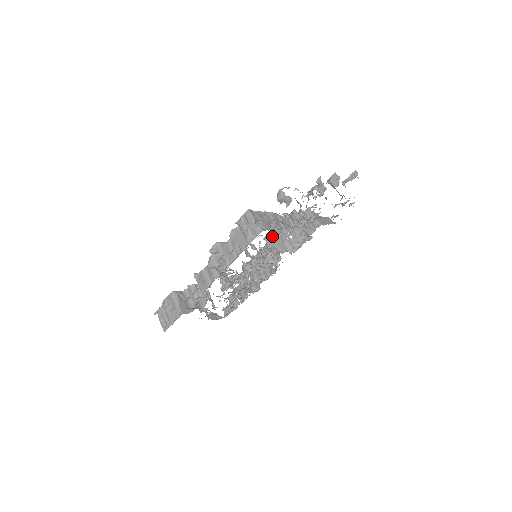
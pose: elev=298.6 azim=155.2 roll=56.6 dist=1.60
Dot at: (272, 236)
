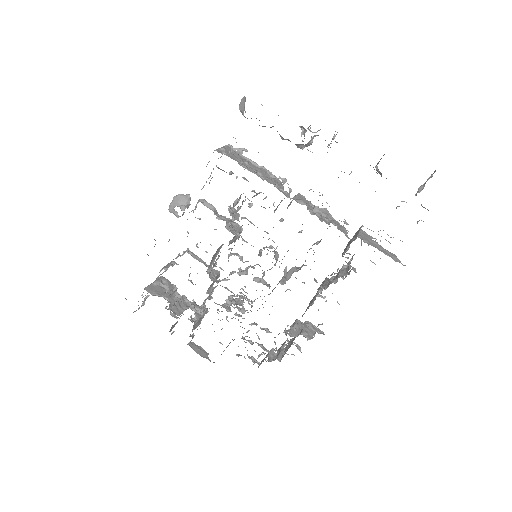
Dot at: occluded
